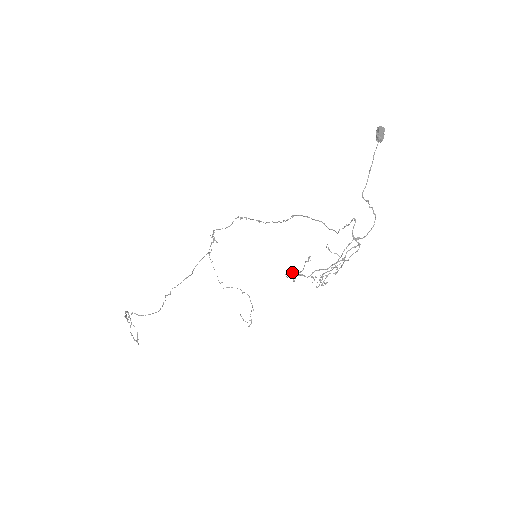
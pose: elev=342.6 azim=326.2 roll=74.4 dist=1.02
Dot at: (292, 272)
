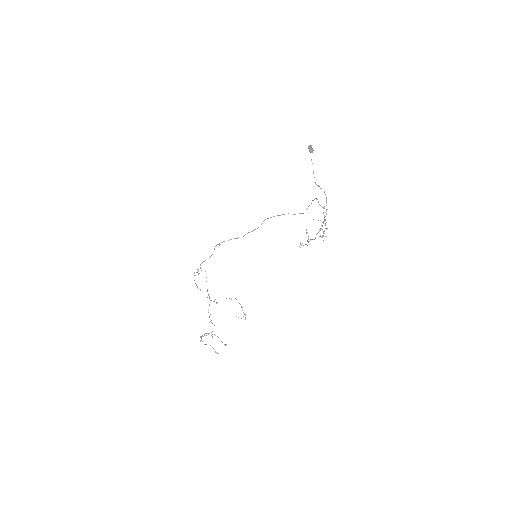
Dot at: (302, 243)
